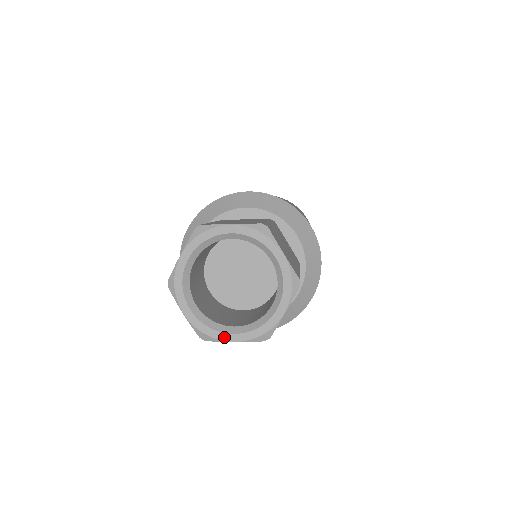
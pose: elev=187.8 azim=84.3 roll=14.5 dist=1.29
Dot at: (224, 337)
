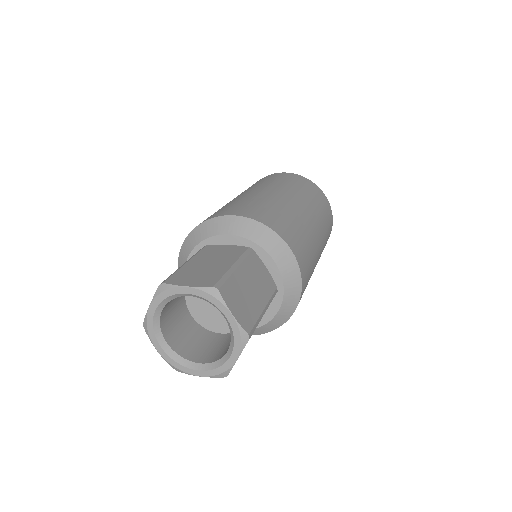
Dot at: (190, 372)
